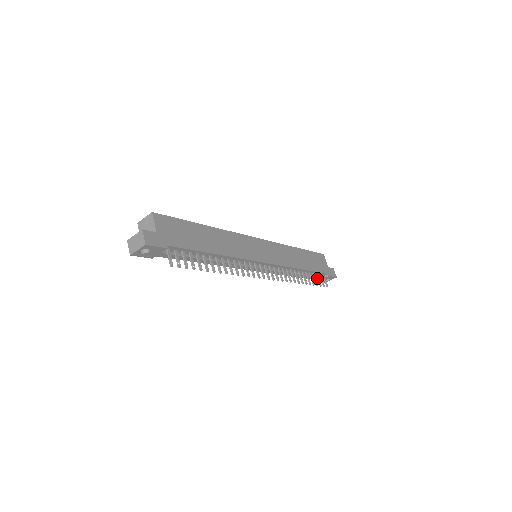
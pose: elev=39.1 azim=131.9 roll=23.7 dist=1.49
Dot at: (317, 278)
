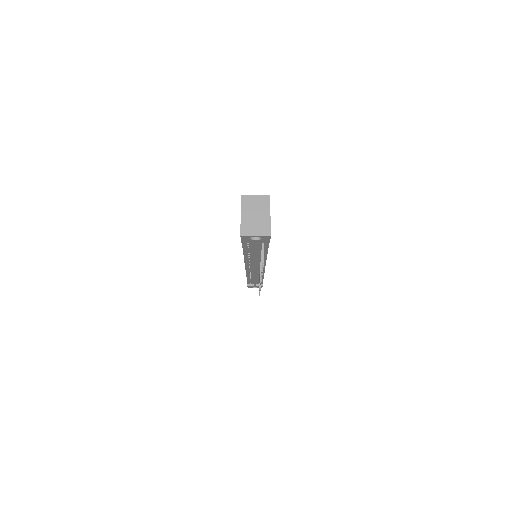
Dot at: occluded
